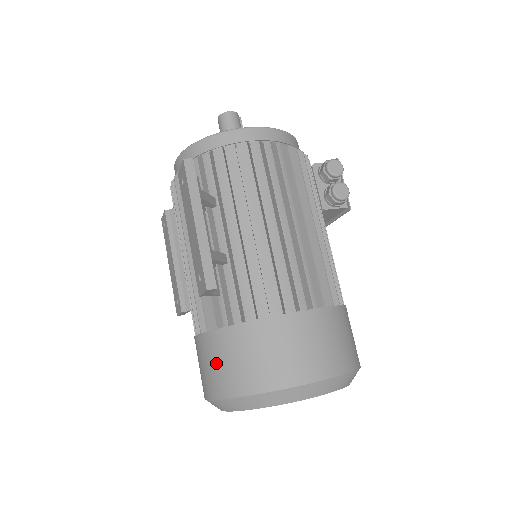
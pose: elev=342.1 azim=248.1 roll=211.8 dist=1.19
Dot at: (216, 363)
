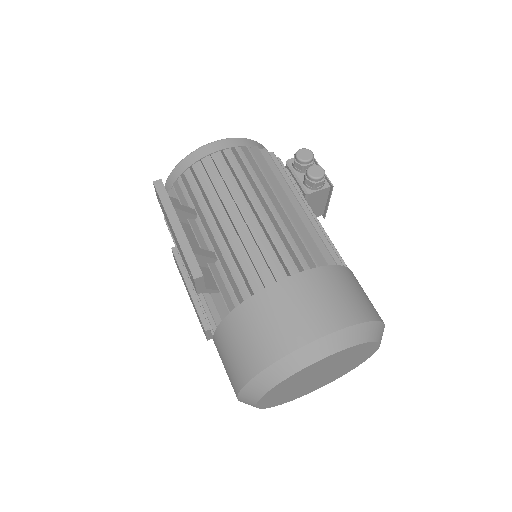
Dot at: (230, 353)
